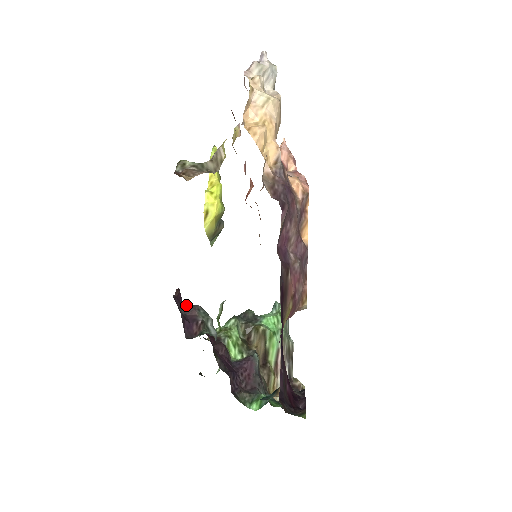
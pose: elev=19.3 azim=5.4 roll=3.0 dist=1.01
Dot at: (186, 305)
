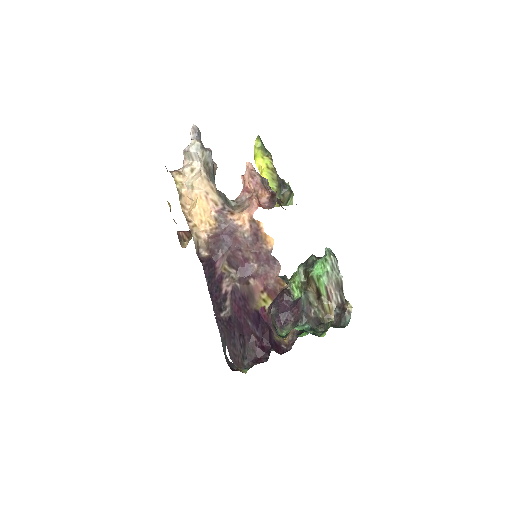
Dot at: occluded
